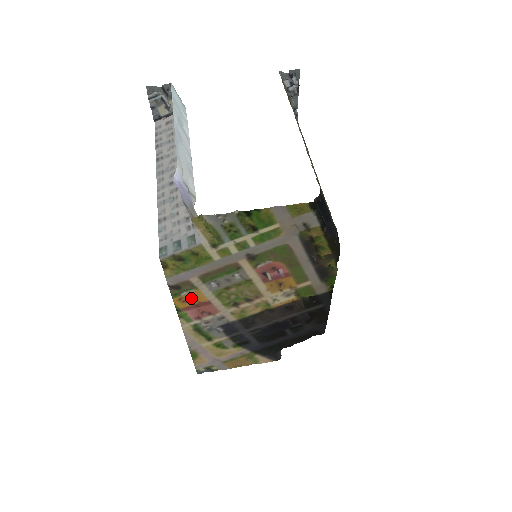
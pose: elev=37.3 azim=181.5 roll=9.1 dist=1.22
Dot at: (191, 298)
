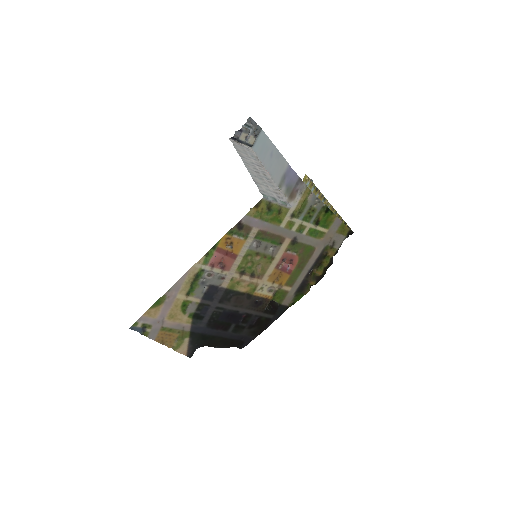
Dot at: (233, 243)
